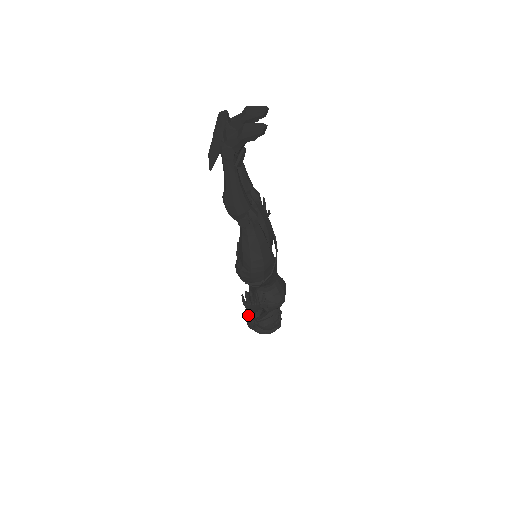
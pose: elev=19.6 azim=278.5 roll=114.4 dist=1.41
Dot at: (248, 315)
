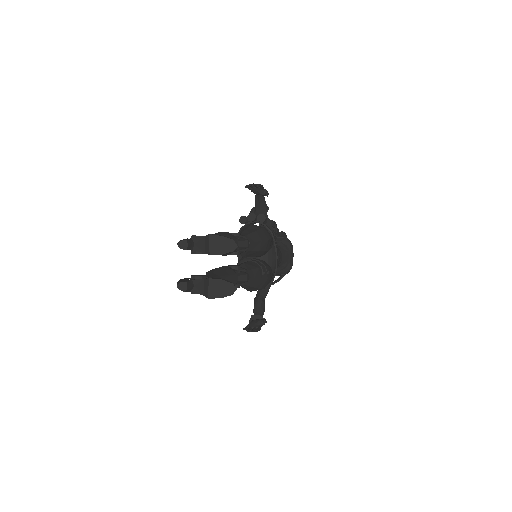
Dot at: occluded
